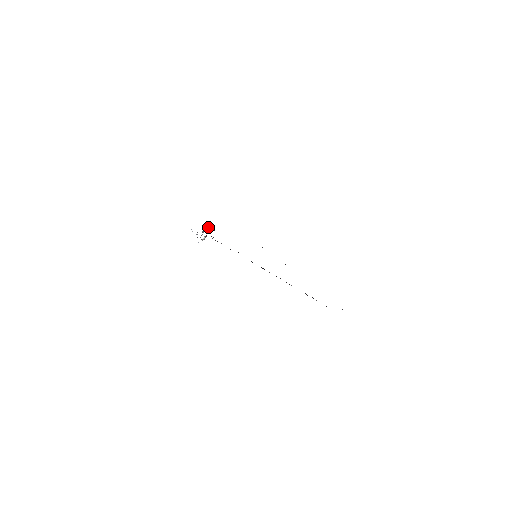
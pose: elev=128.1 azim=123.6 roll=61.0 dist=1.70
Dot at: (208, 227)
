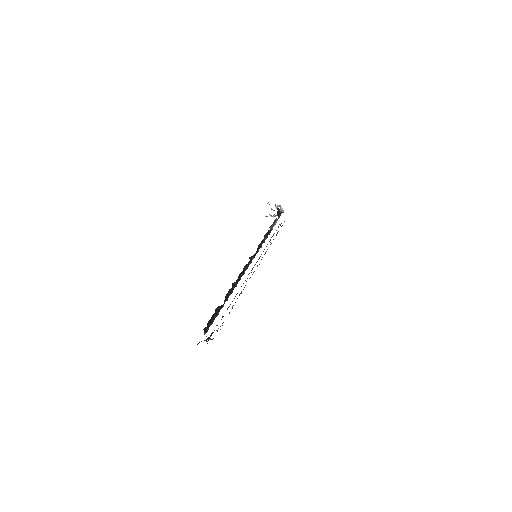
Dot at: (282, 209)
